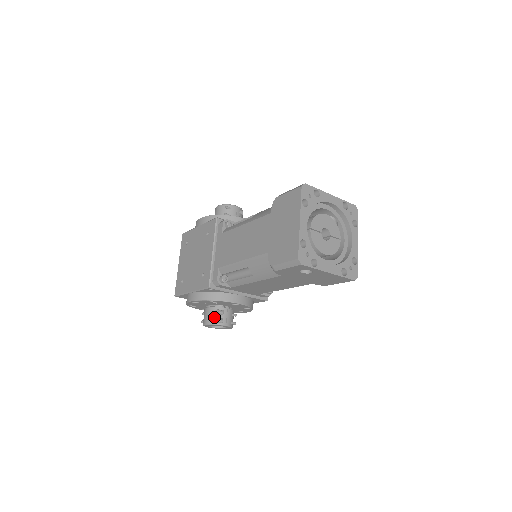
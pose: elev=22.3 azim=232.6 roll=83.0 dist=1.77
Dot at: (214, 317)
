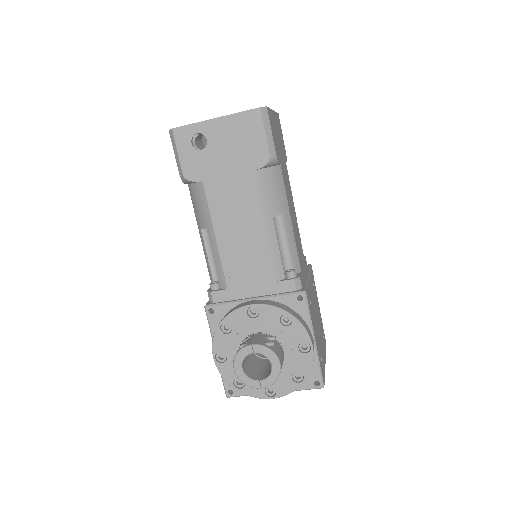
Dot at: (238, 349)
